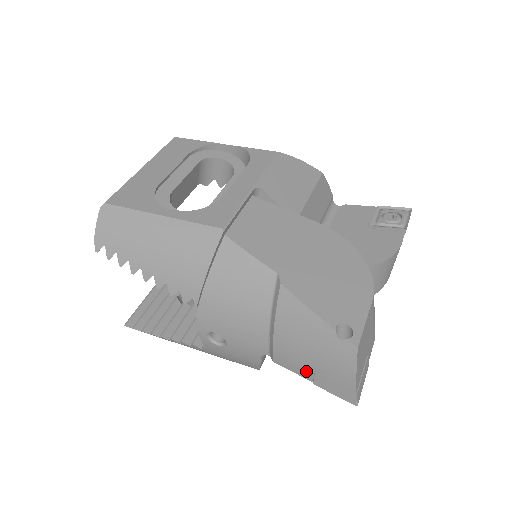
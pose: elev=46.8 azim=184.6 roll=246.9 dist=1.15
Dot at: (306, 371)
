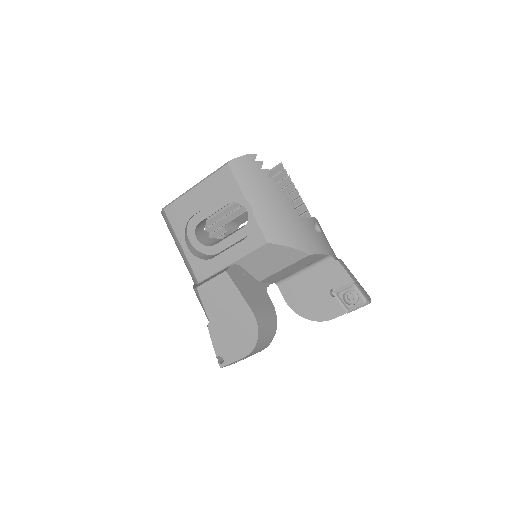
Dot at: occluded
